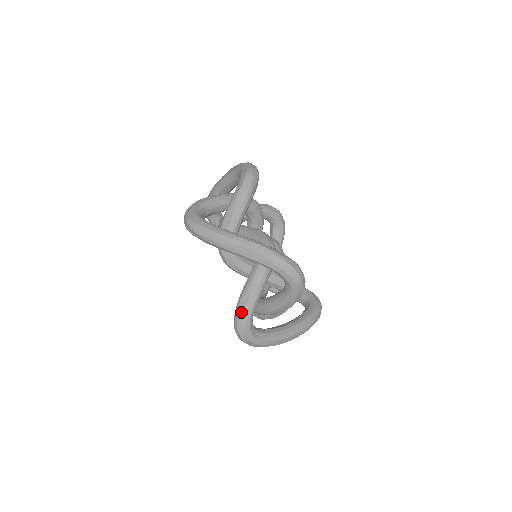
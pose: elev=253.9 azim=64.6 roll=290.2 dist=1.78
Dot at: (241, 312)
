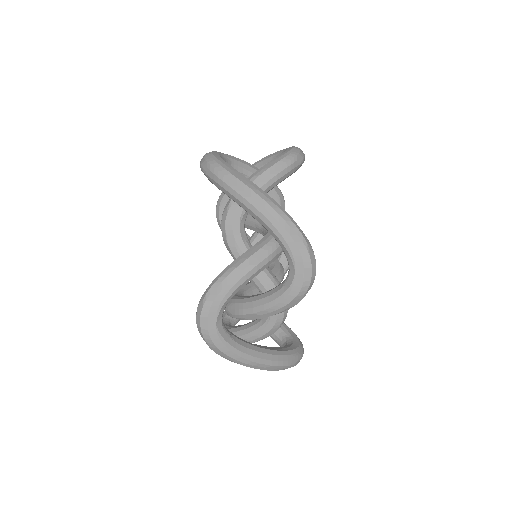
Dot at: occluded
